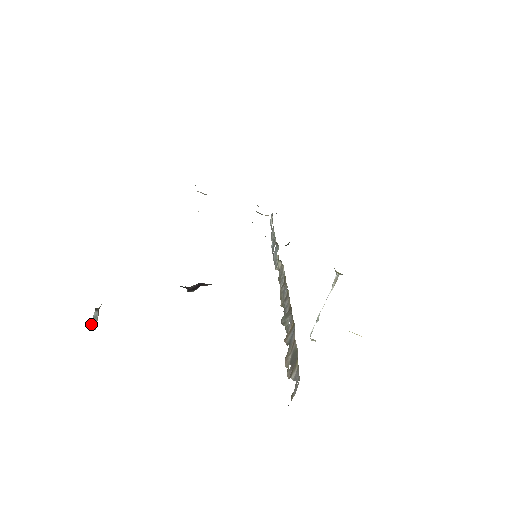
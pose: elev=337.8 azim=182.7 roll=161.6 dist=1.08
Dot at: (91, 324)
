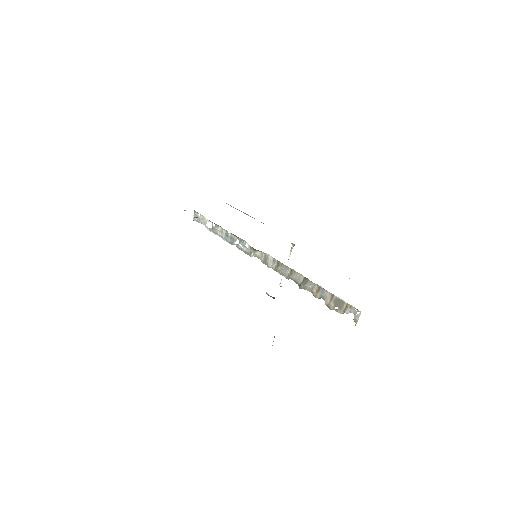
Dot at: occluded
